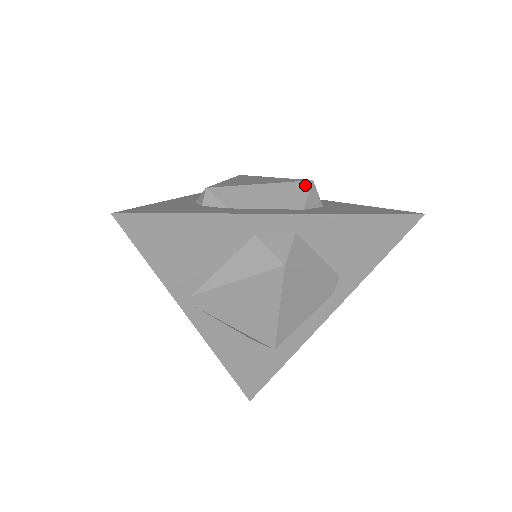
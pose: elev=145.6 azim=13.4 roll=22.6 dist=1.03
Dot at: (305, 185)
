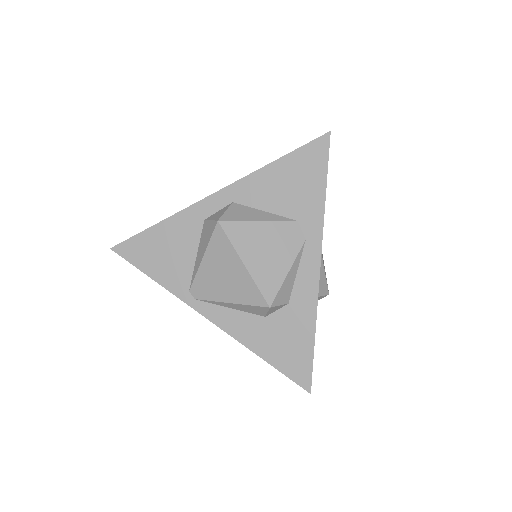
Dot at: occluded
